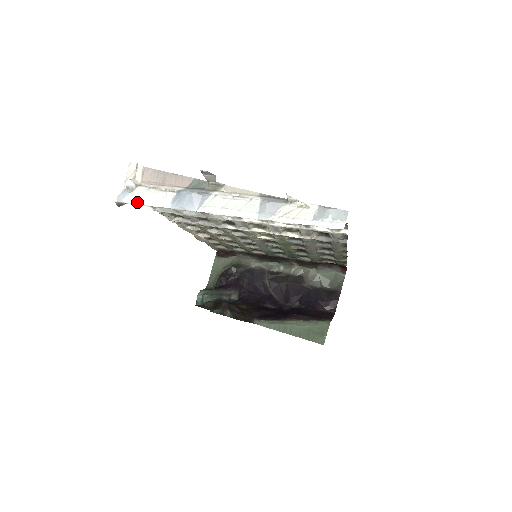
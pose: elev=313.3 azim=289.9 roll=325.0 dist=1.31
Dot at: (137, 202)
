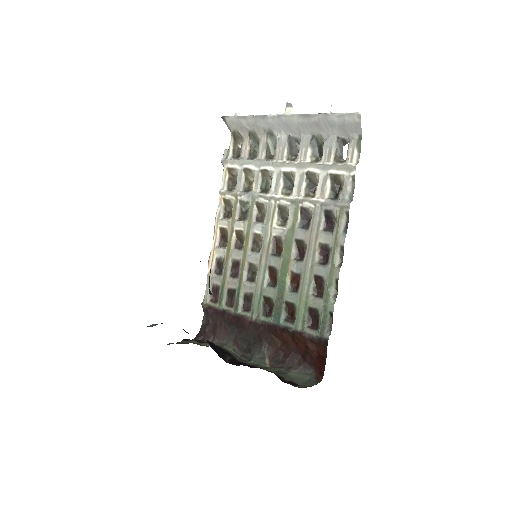
Dot at: (235, 116)
